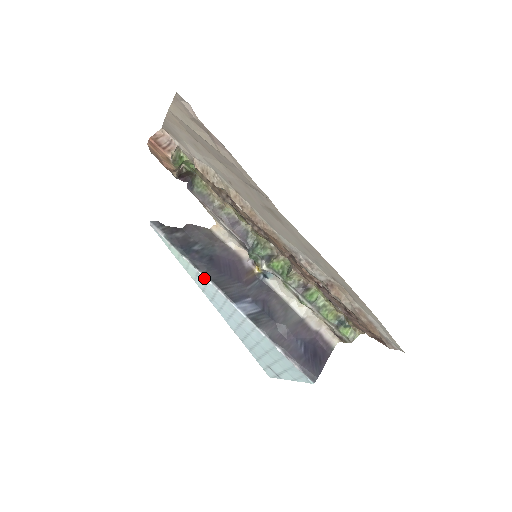
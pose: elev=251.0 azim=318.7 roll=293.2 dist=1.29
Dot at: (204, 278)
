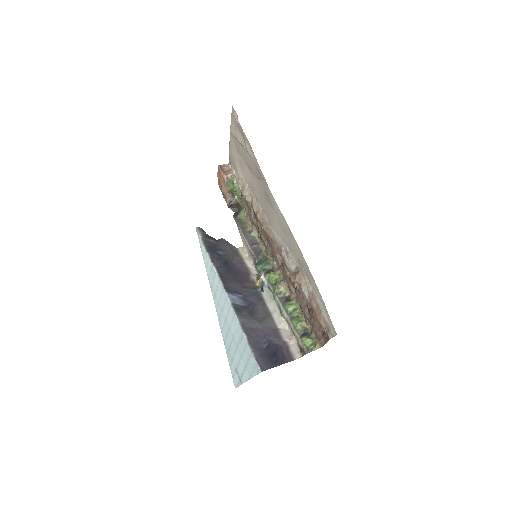
Dot at: (214, 270)
